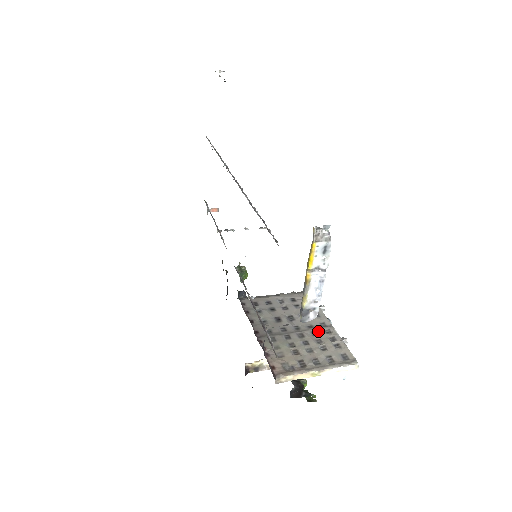
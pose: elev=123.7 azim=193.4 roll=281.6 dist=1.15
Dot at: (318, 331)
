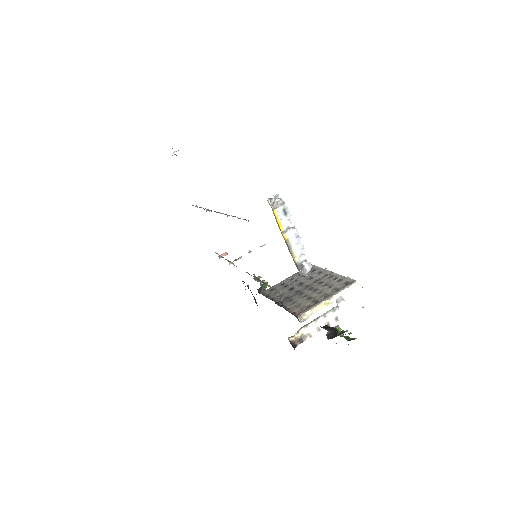
Dot at: (323, 280)
